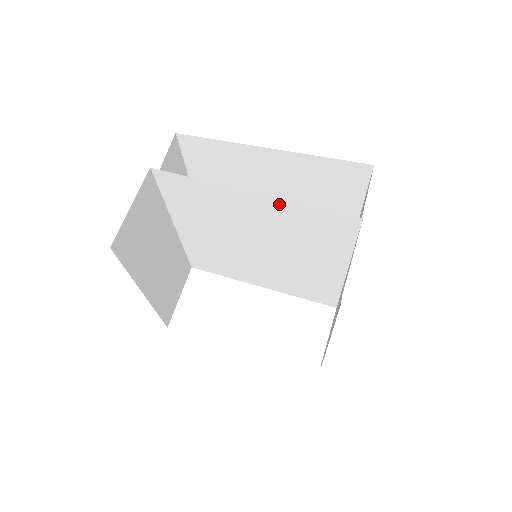
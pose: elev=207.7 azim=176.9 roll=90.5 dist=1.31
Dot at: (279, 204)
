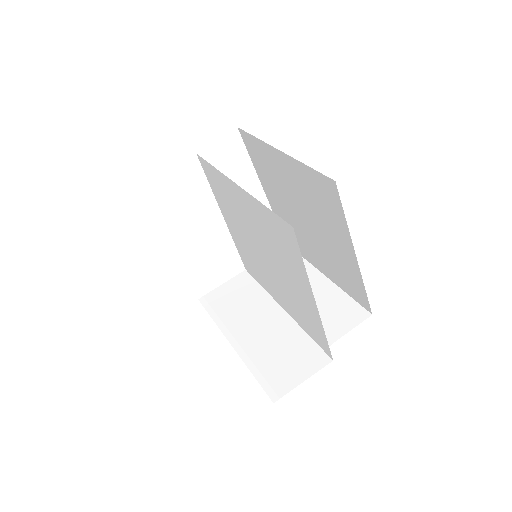
Dot at: (316, 314)
